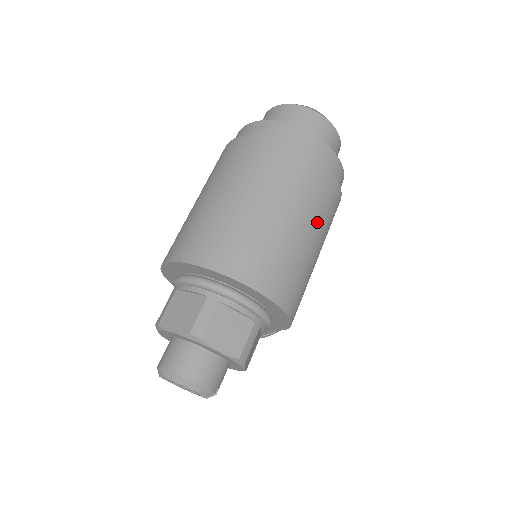
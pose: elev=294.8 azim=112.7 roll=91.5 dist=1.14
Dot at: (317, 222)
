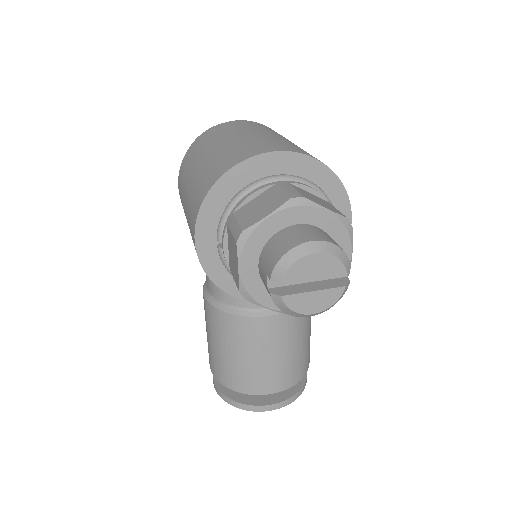
Dot at: occluded
